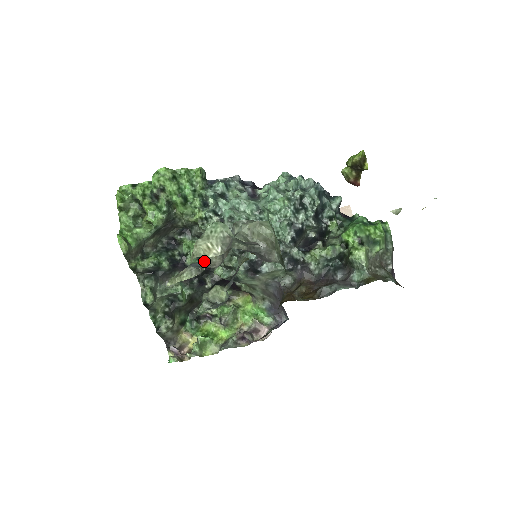
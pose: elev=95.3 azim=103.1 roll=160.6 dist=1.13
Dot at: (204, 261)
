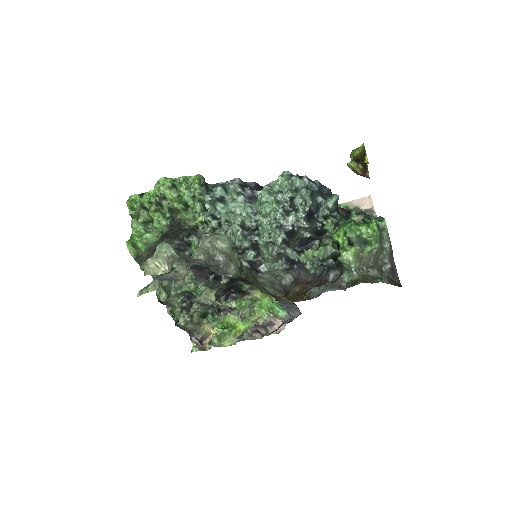
Dot at: (171, 273)
